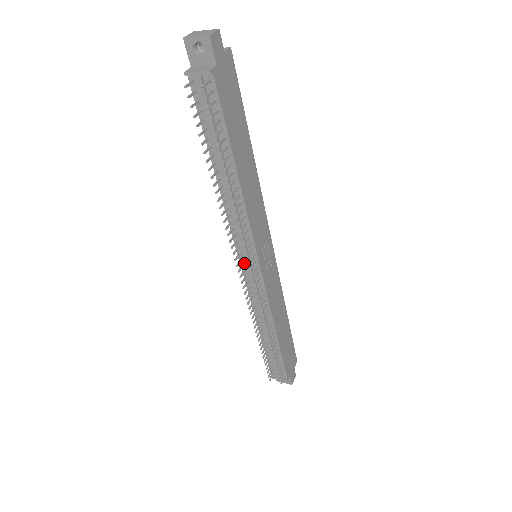
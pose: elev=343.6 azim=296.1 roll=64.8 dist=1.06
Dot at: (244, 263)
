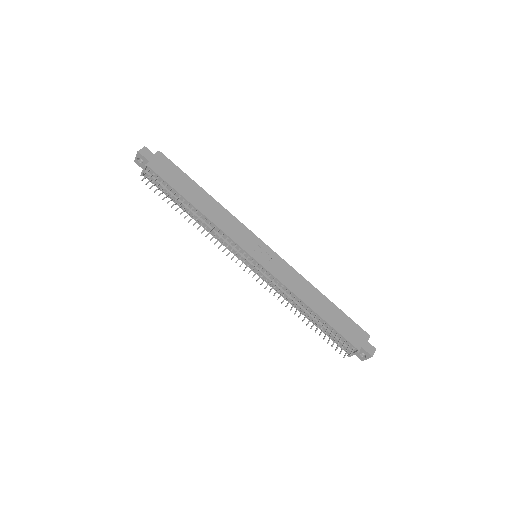
Dot at: (247, 264)
